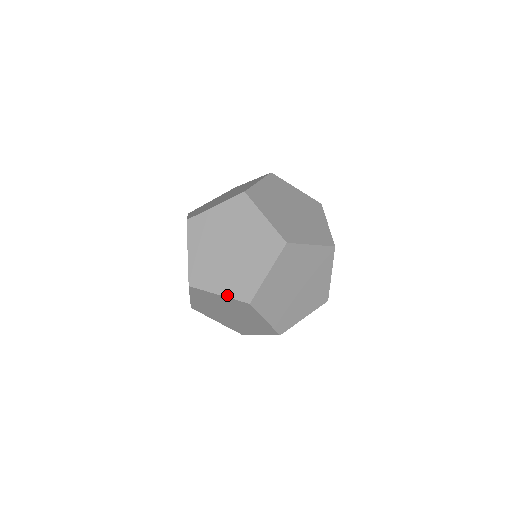
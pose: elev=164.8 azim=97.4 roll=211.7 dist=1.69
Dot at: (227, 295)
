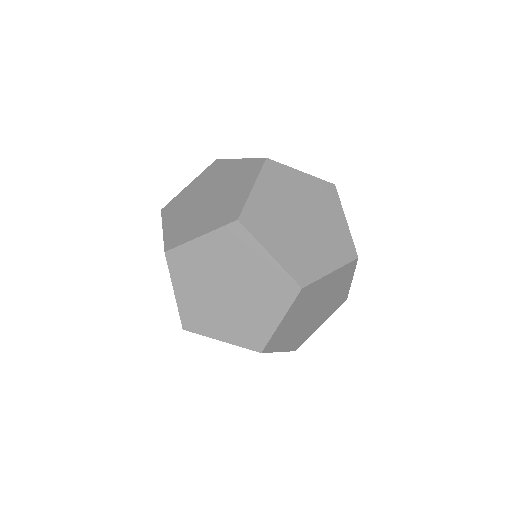
Dot at: (232, 342)
